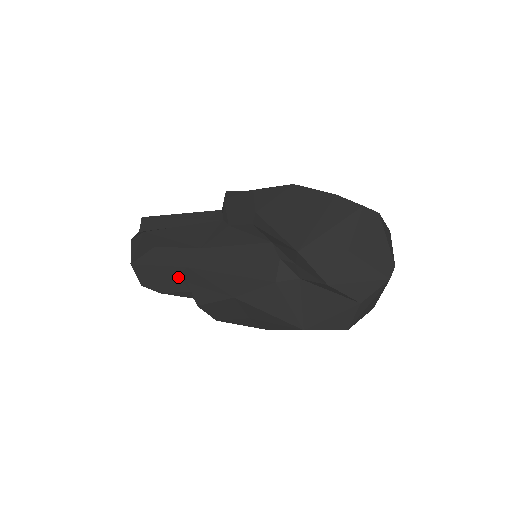
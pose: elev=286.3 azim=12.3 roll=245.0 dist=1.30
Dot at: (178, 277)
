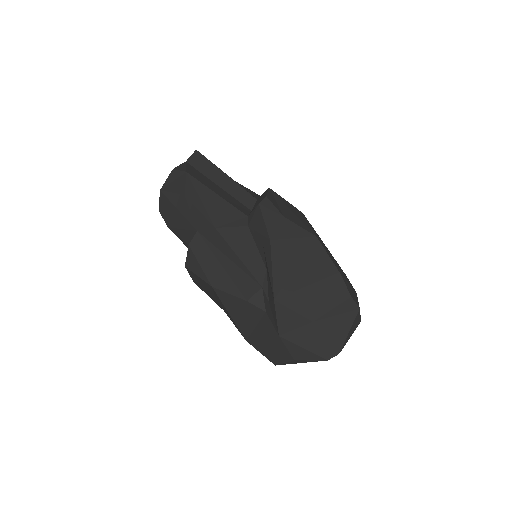
Dot at: (187, 230)
